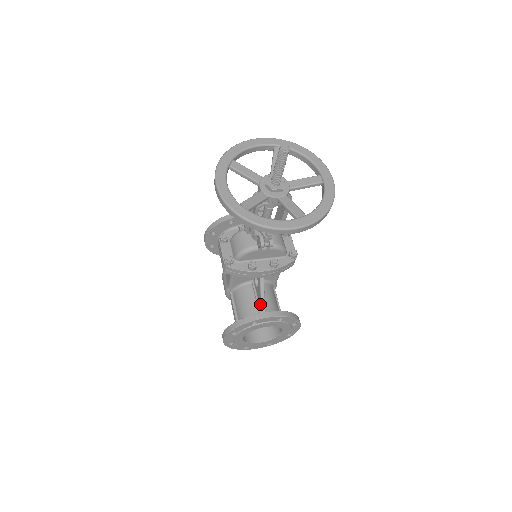
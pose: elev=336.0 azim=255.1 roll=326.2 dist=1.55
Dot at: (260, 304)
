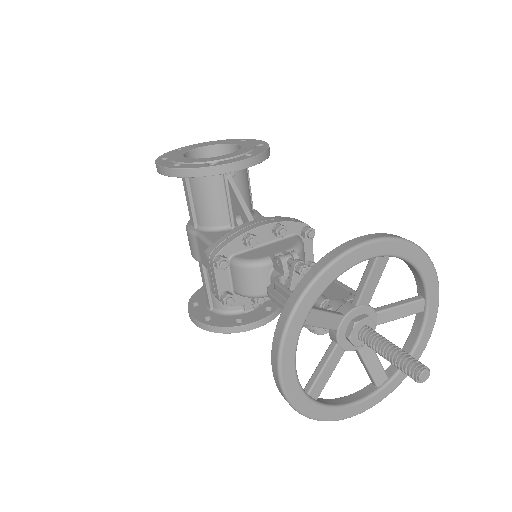
Dot at: occluded
